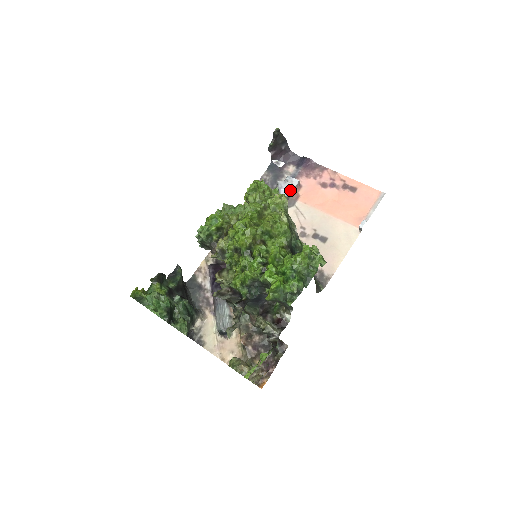
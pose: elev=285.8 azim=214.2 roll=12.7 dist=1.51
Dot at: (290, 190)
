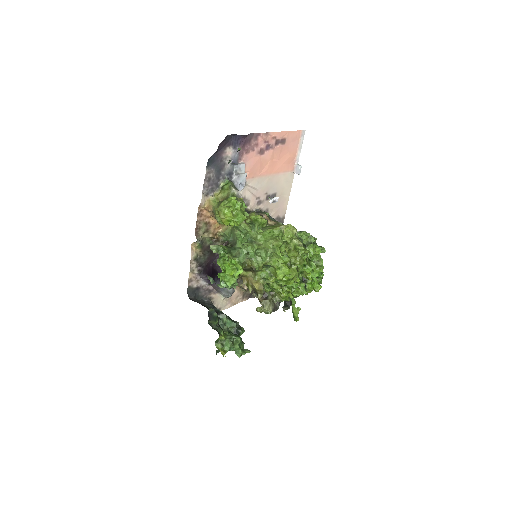
Dot at: (245, 181)
